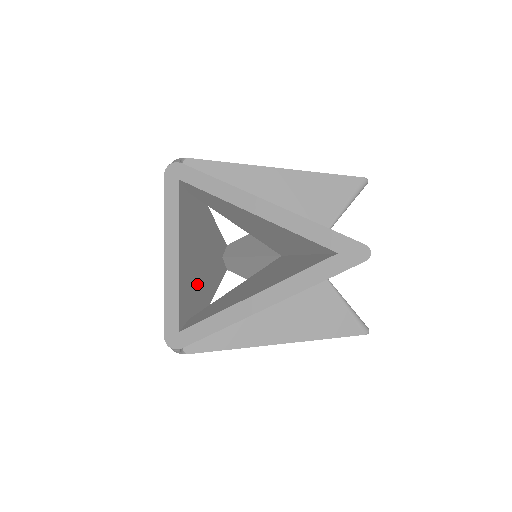
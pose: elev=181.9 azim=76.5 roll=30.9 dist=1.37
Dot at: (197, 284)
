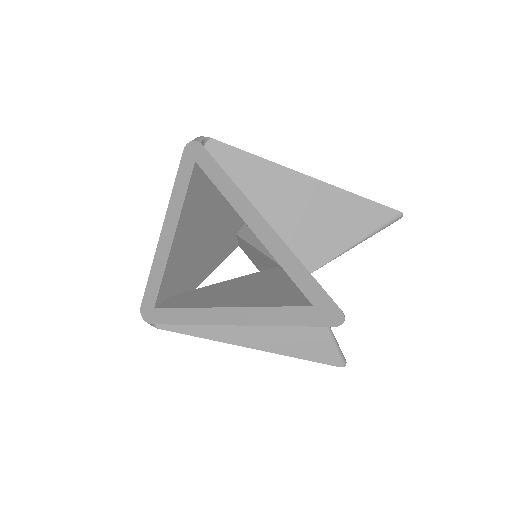
Dot at: (192, 262)
